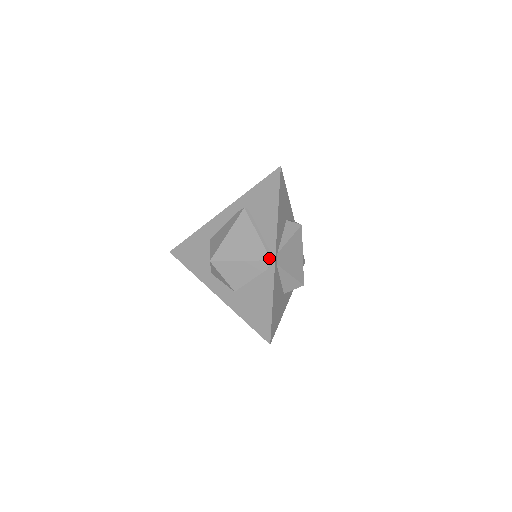
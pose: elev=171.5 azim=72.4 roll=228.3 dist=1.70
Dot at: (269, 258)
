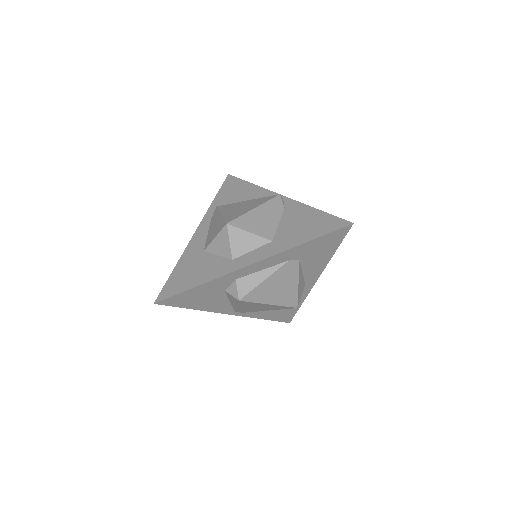
Dot at: occluded
